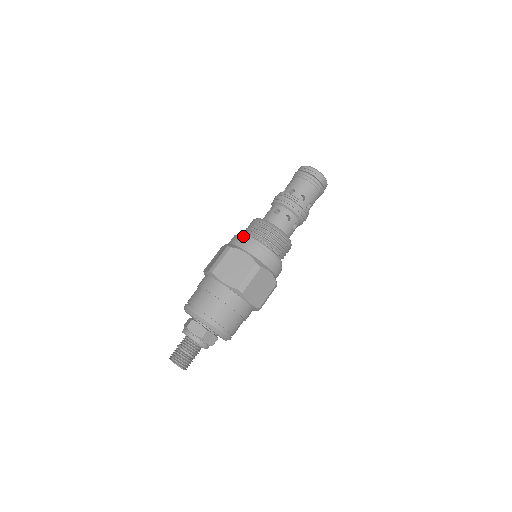
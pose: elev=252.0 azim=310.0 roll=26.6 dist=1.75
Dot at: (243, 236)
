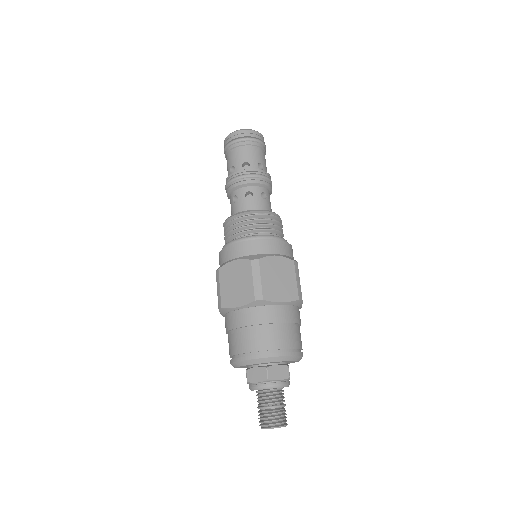
Dot at: occluded
